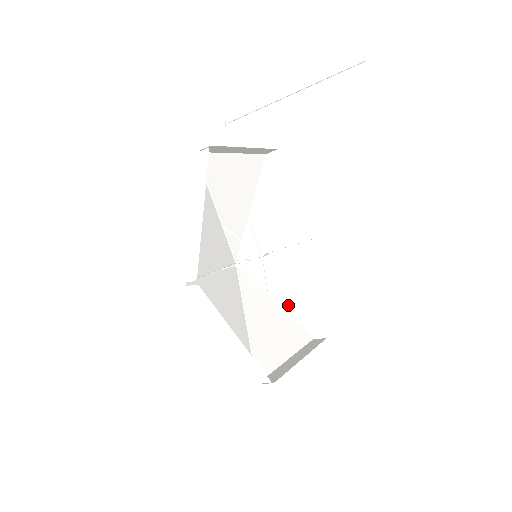
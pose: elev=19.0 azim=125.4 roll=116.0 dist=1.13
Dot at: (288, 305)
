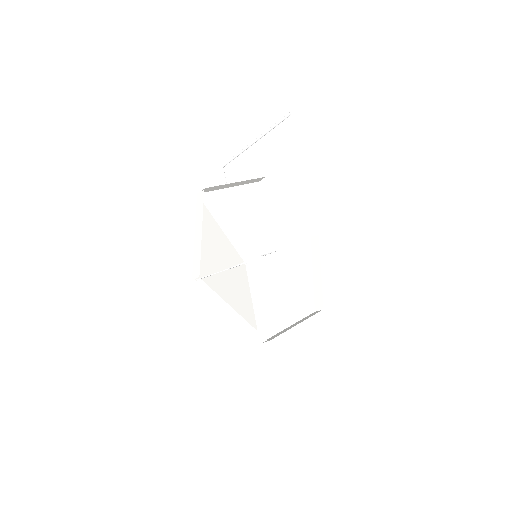
Dot at: (291, 289)
